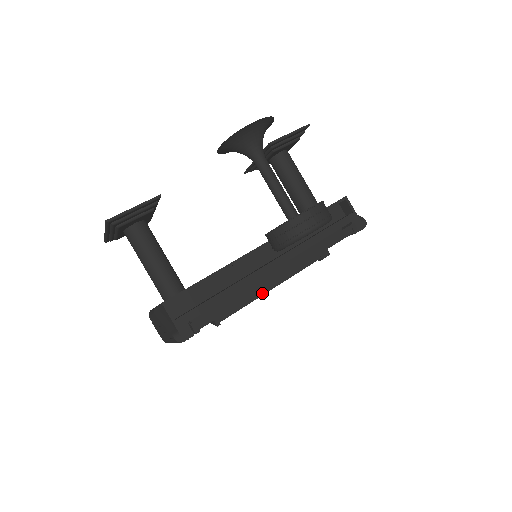
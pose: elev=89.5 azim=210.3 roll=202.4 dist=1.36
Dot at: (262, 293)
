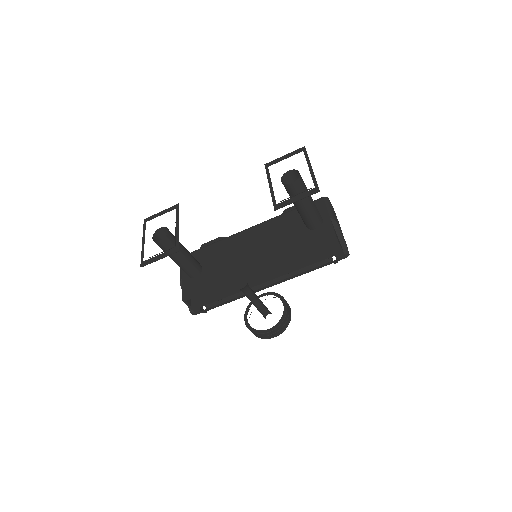
Dot at: occluded
